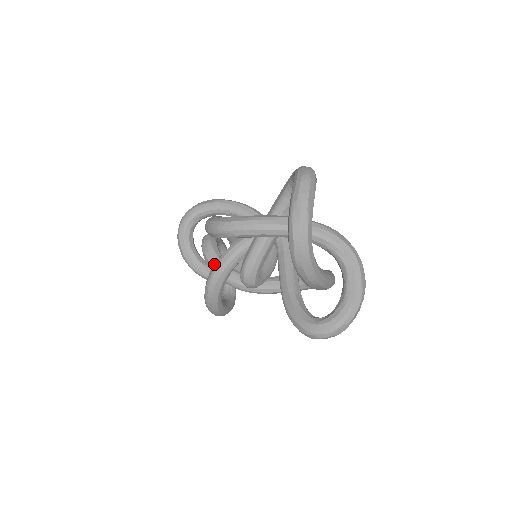
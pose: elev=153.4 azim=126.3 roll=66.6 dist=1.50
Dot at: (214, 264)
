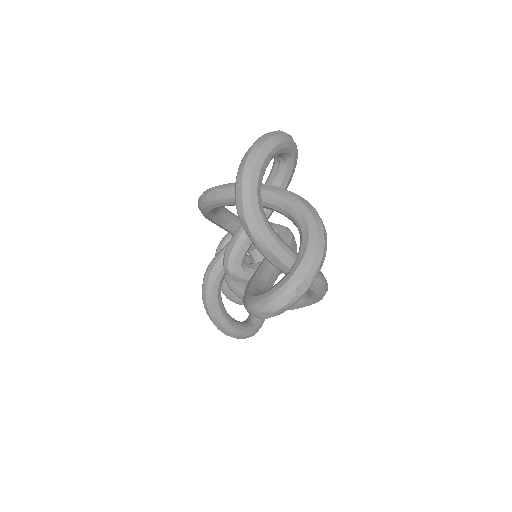
Dot at: occluded
